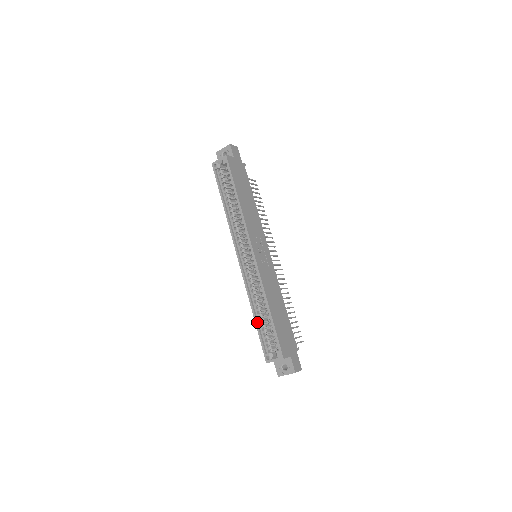
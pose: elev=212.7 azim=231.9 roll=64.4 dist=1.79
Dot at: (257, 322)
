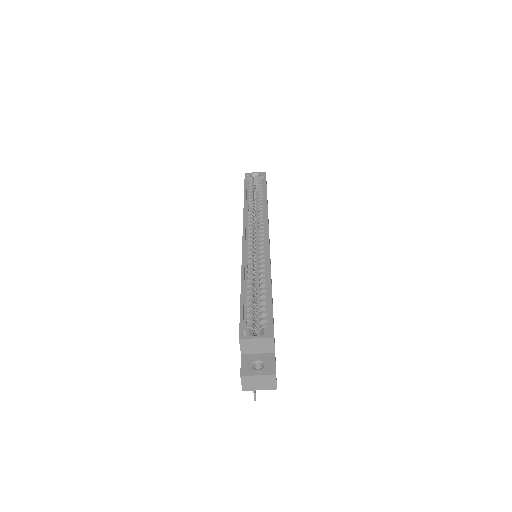
Dot at: (244, 293)
